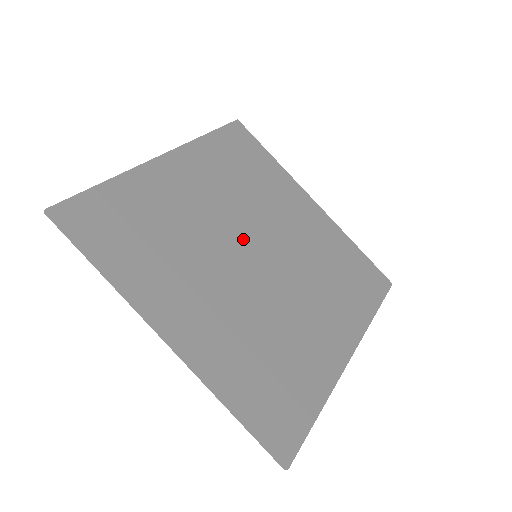
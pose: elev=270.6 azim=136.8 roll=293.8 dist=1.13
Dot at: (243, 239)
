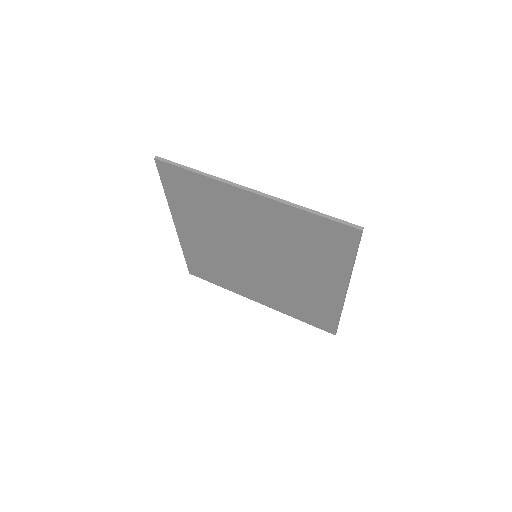
Dot at: occluded
